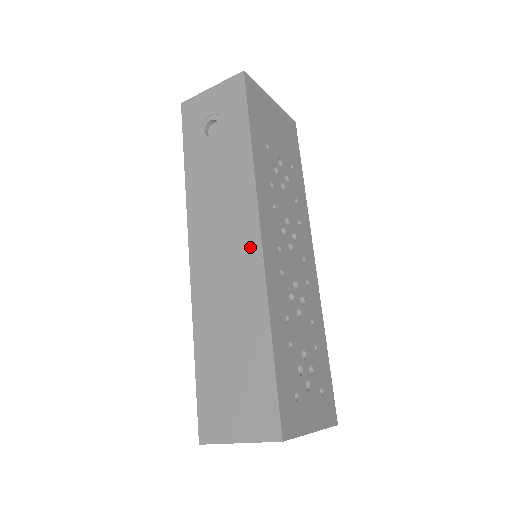
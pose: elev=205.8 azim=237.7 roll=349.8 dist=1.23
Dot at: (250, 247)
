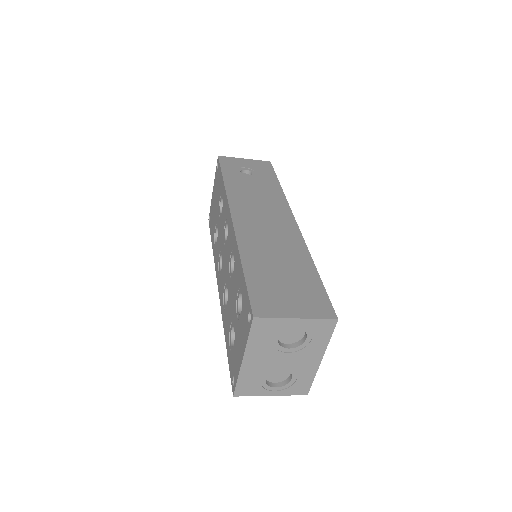
Dot at: (289, 225)
